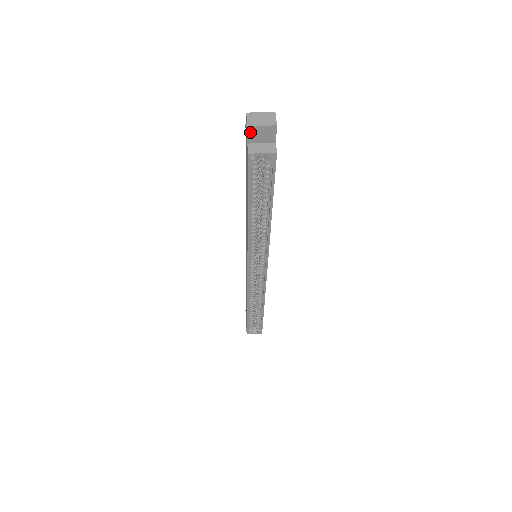
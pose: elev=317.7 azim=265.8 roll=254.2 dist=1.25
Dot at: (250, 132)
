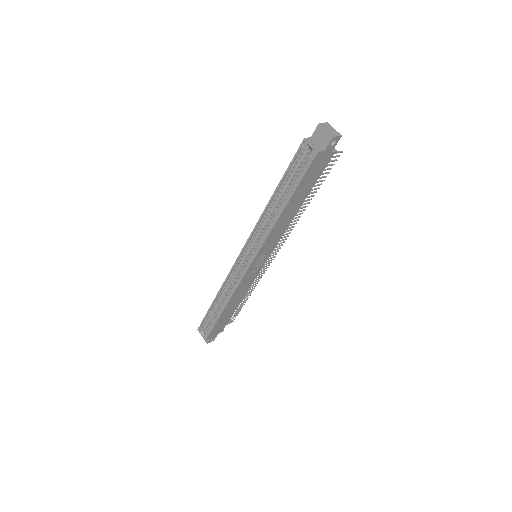
Dot at: (317, 129)
